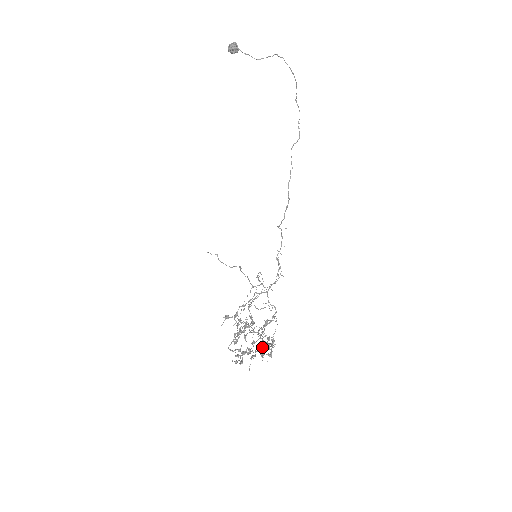
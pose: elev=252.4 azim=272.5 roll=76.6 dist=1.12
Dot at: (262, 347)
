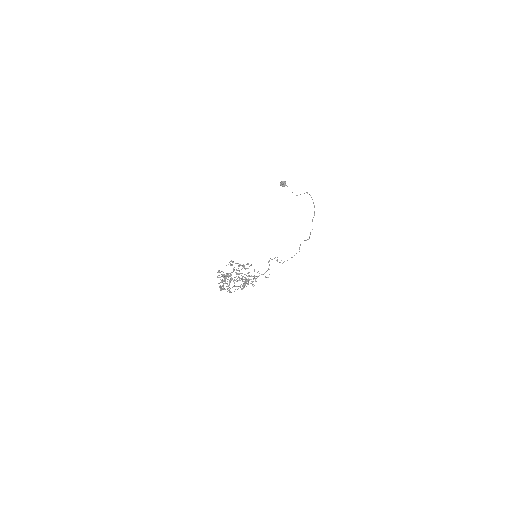
Dot at: (240, 264)
